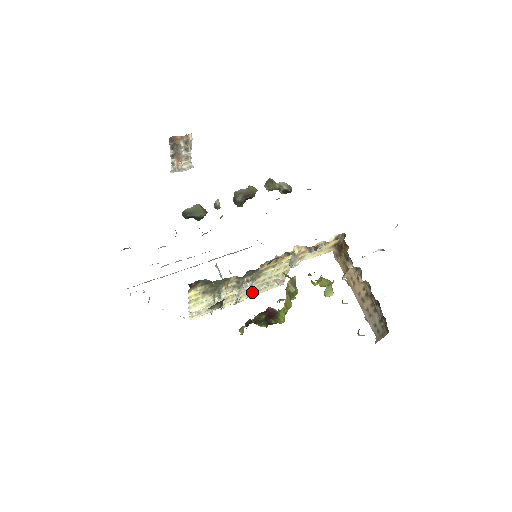
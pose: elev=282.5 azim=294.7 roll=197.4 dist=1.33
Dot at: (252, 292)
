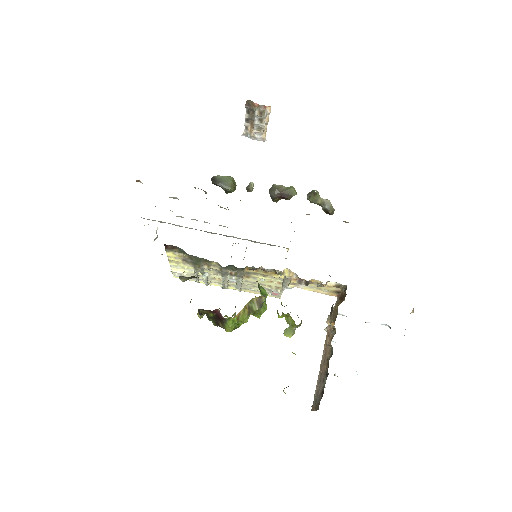
Dot at: (242, 287)
